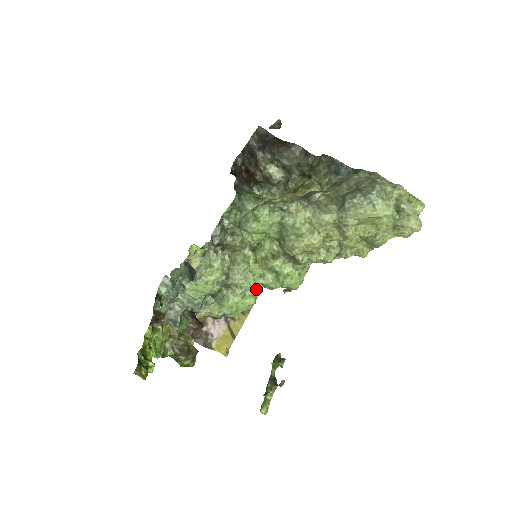
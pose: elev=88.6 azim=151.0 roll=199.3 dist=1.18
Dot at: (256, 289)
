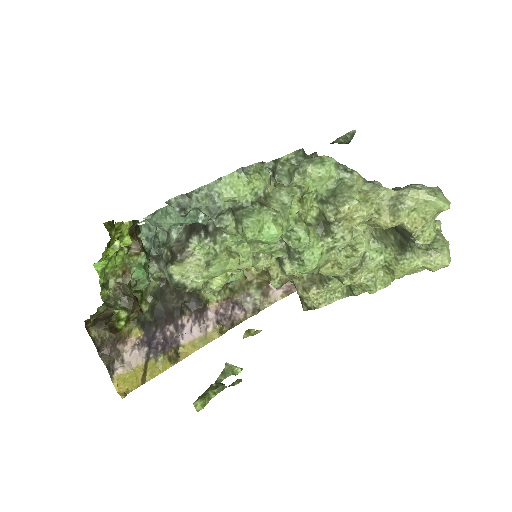
Dot at: (287, 226)
